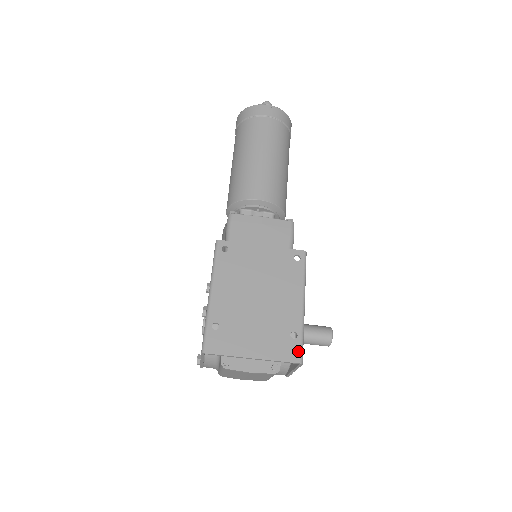
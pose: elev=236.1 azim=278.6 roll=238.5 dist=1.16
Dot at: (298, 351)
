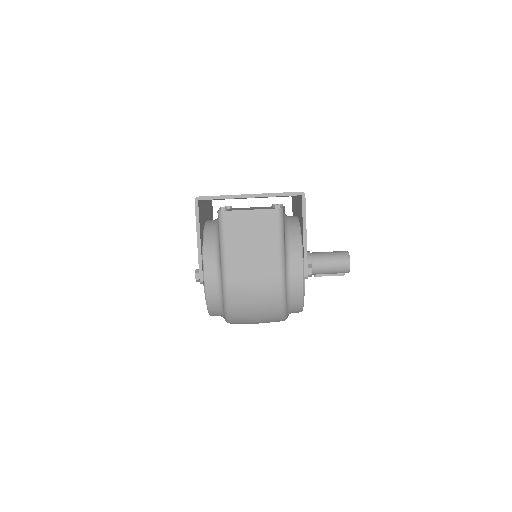
Dot at: occluded
